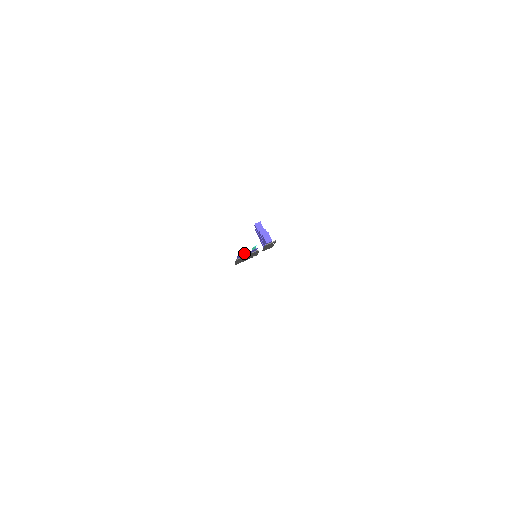
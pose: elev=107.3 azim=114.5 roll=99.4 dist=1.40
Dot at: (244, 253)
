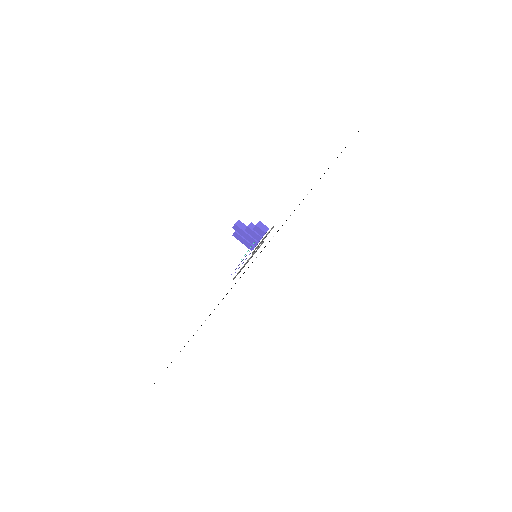
Dot at: (246, 255)
